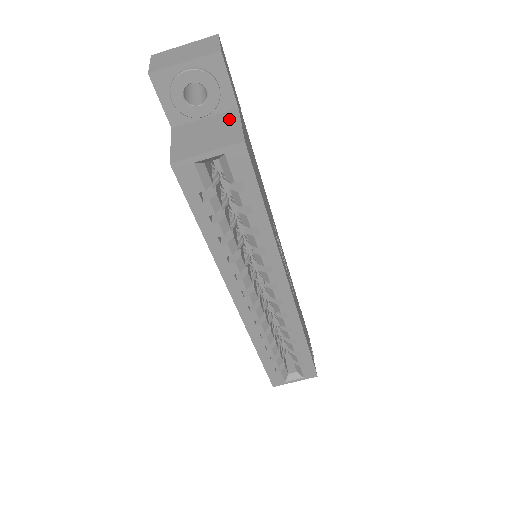
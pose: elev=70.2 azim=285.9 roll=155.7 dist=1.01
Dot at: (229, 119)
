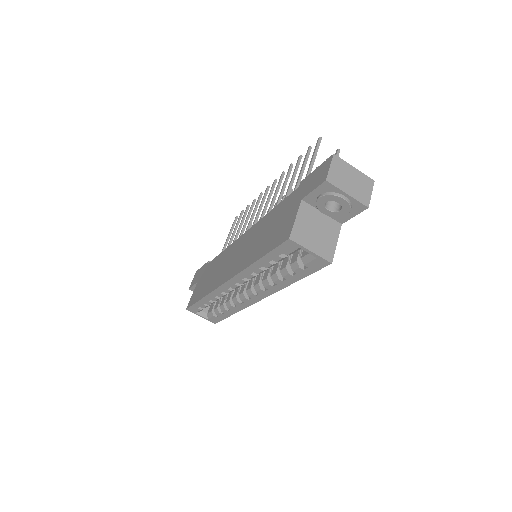
Dot at: (333, 230)
